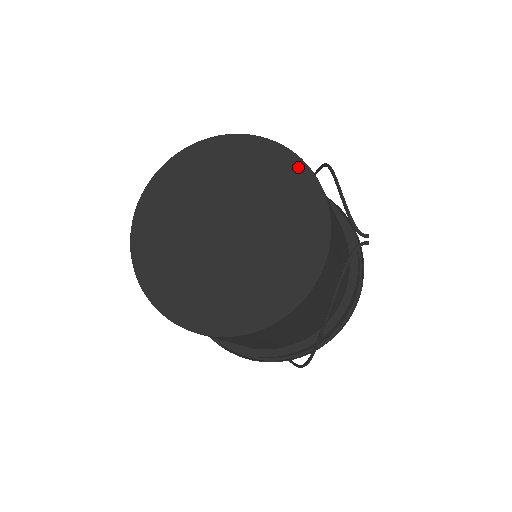
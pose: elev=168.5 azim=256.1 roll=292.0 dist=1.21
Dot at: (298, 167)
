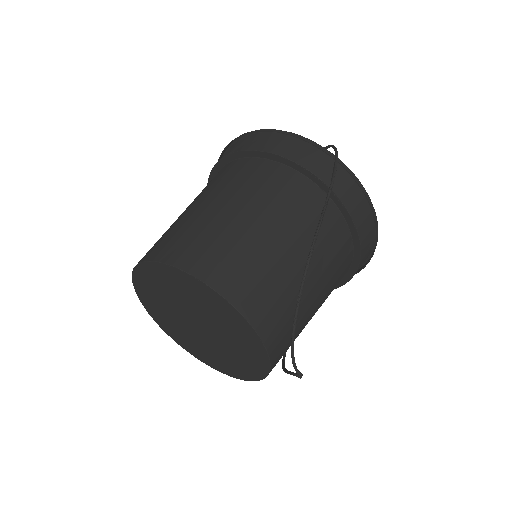
Dot at: (246, 326)
